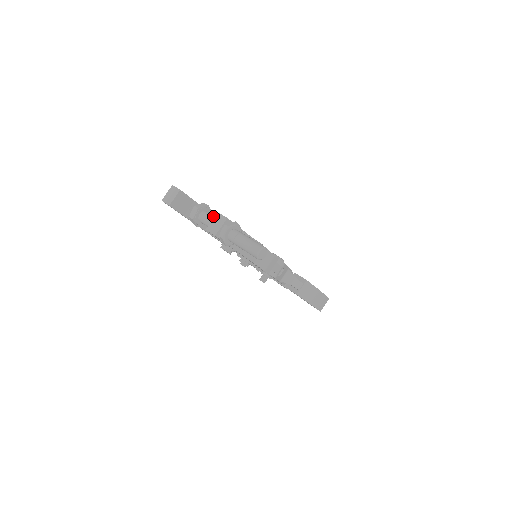
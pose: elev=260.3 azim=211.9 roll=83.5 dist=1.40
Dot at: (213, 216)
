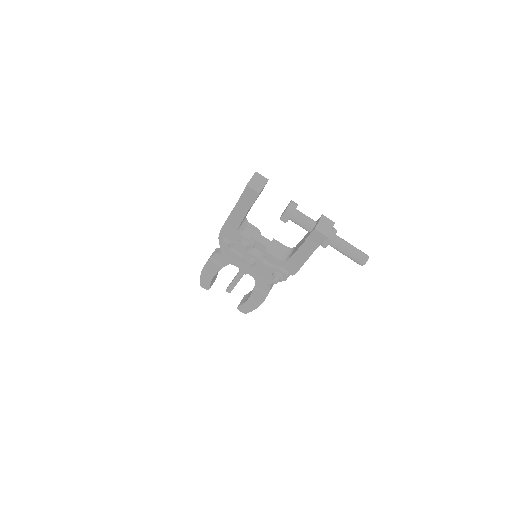
Dot at: occluded
